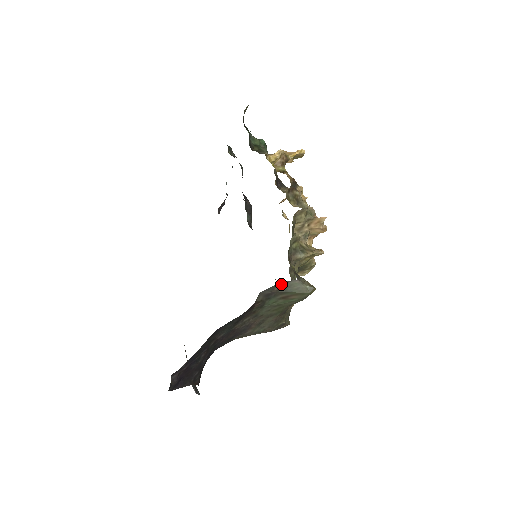
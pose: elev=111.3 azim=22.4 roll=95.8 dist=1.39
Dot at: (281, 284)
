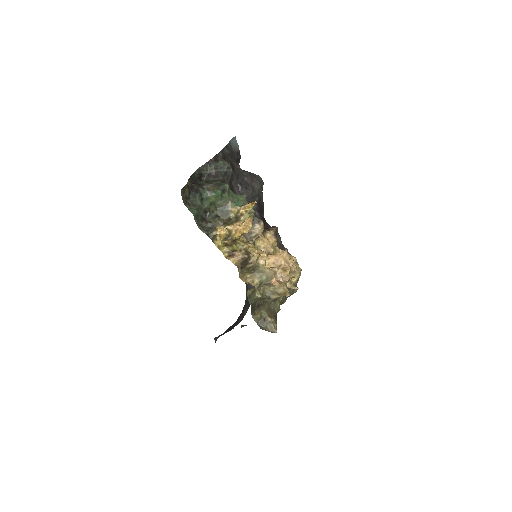
Dot at: occluded
